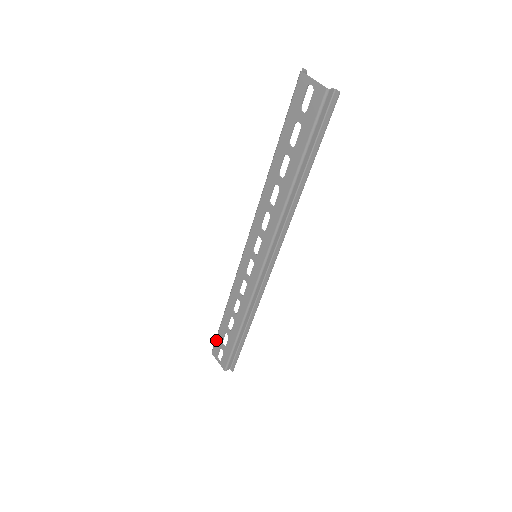
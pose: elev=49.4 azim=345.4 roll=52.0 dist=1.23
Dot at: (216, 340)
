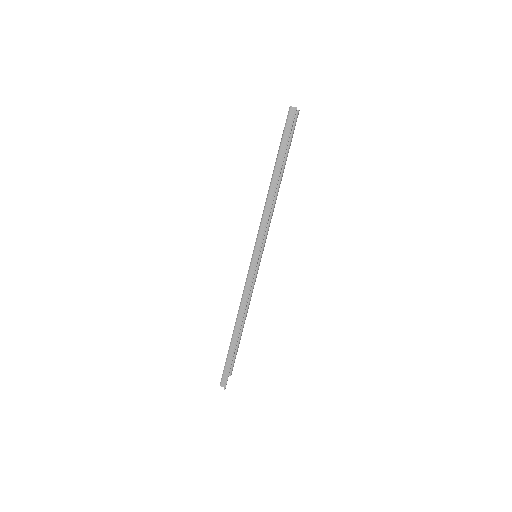
Dot at: occluded
